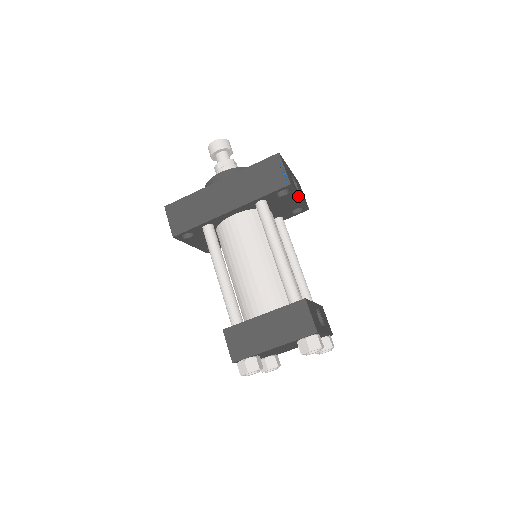
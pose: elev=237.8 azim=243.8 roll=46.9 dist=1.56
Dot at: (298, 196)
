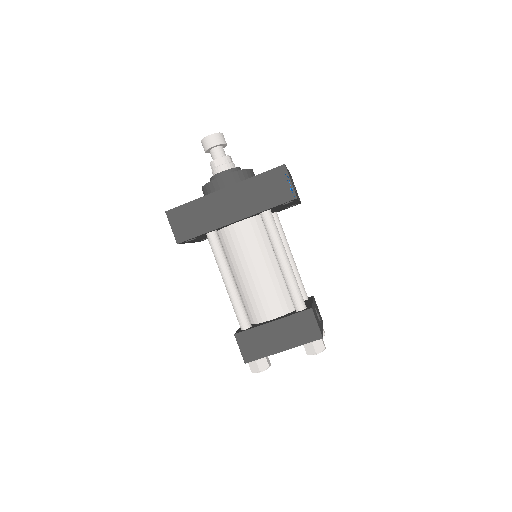
Dot at: occluded
